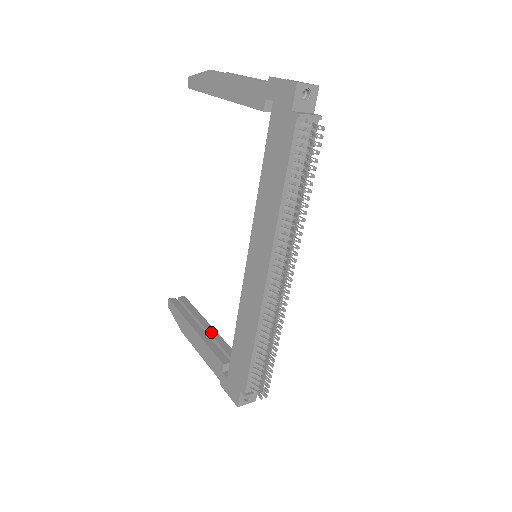
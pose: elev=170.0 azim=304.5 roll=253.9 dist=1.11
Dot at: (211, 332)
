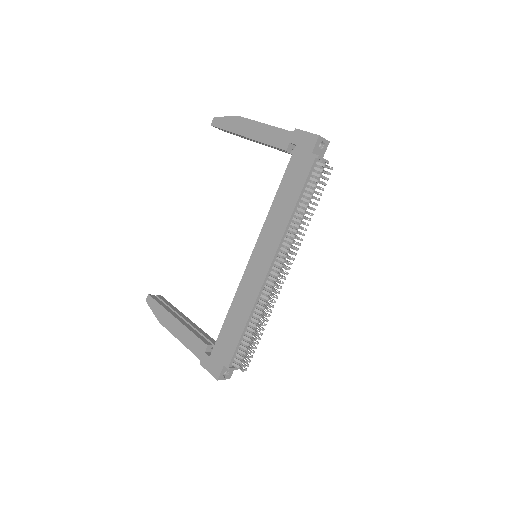
Dot at: (191, 323)
